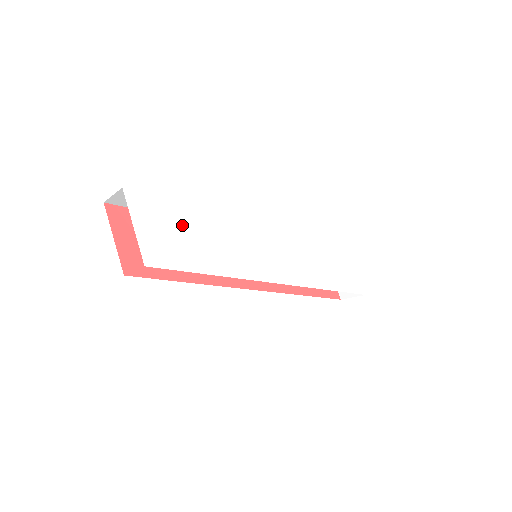
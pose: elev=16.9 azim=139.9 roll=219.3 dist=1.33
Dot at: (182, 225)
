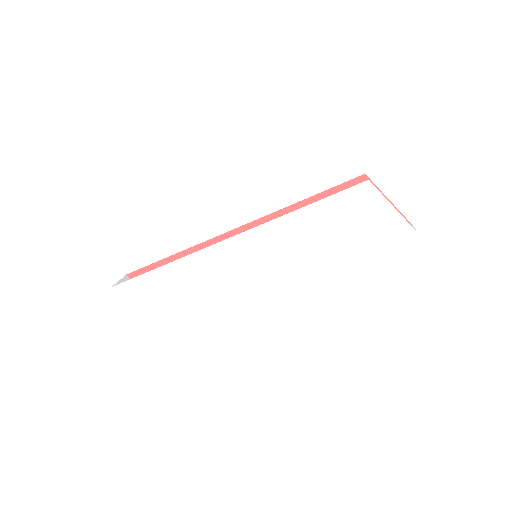
Dot at: (164, 287)
